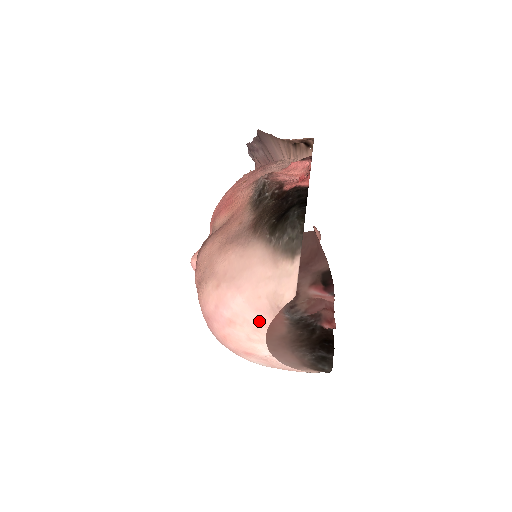
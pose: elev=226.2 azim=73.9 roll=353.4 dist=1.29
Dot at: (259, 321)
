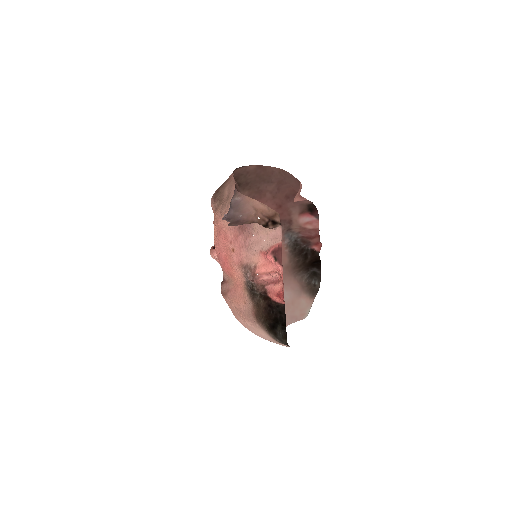
Dot at: occluded
